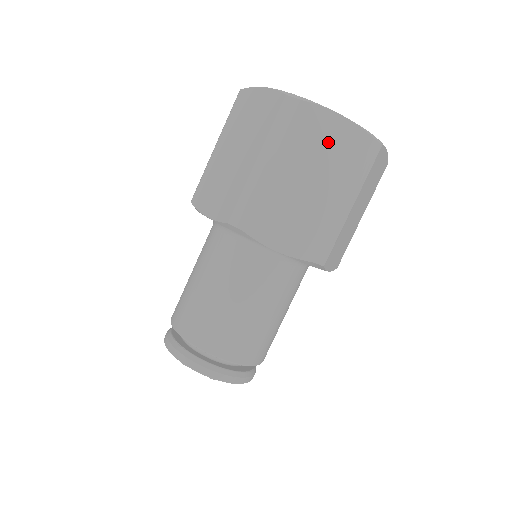
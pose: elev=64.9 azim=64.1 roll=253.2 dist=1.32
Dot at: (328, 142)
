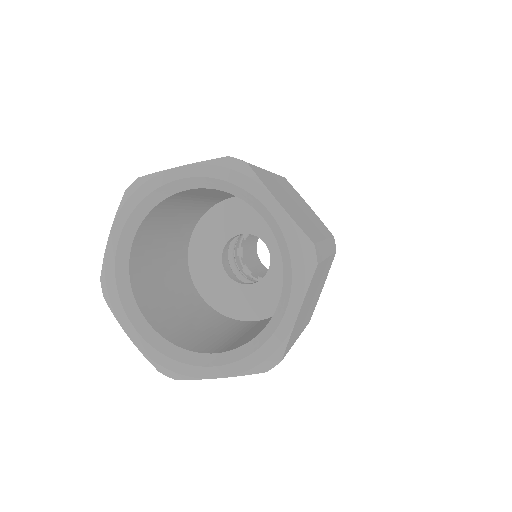
Dot at: occluded
